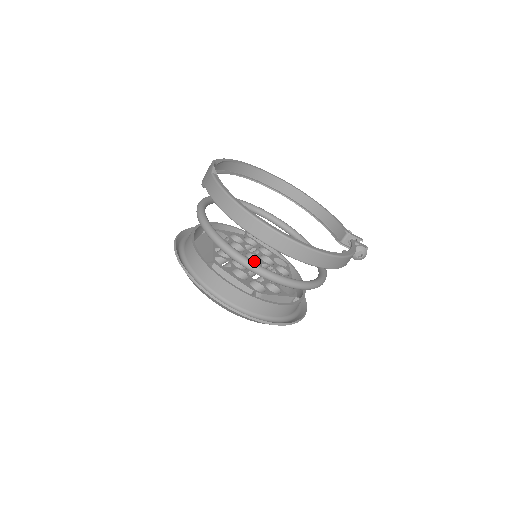
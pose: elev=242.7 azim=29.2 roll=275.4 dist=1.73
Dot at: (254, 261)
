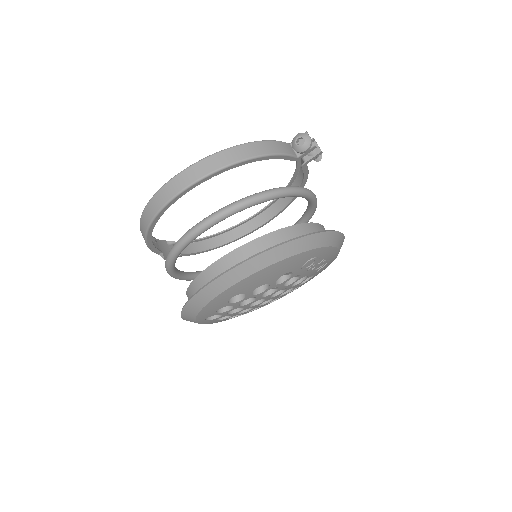
Dot at: occluded
